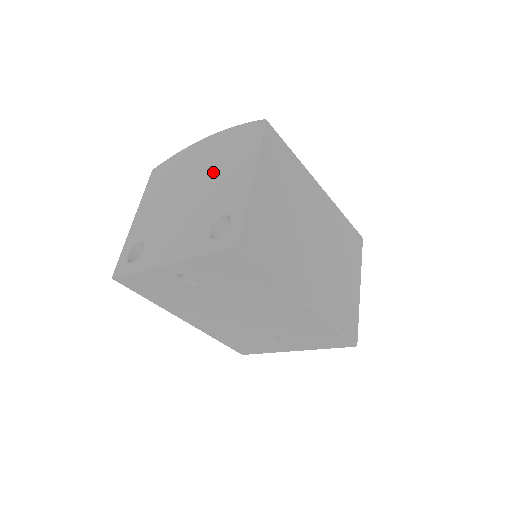
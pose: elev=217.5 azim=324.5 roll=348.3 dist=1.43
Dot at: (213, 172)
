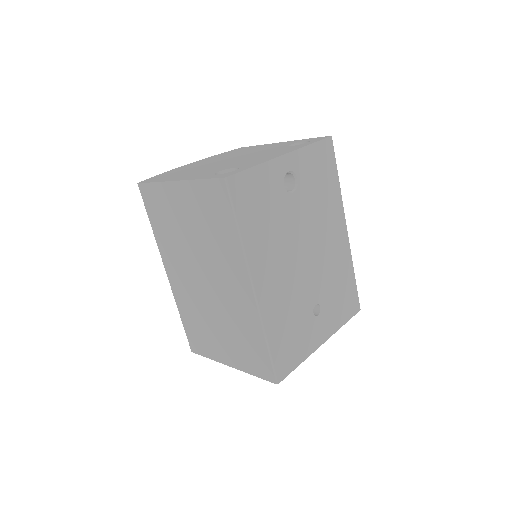
Dot at: (236, 155)
